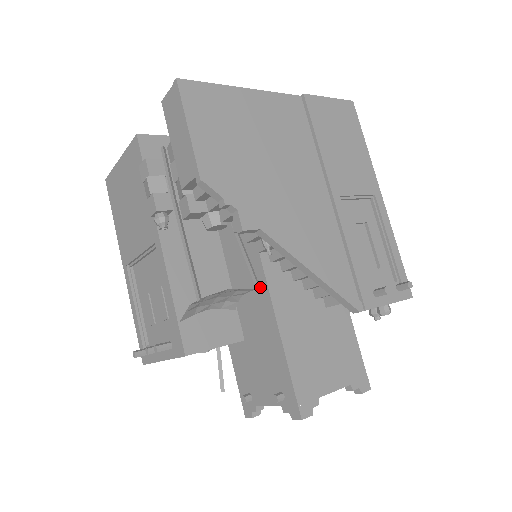
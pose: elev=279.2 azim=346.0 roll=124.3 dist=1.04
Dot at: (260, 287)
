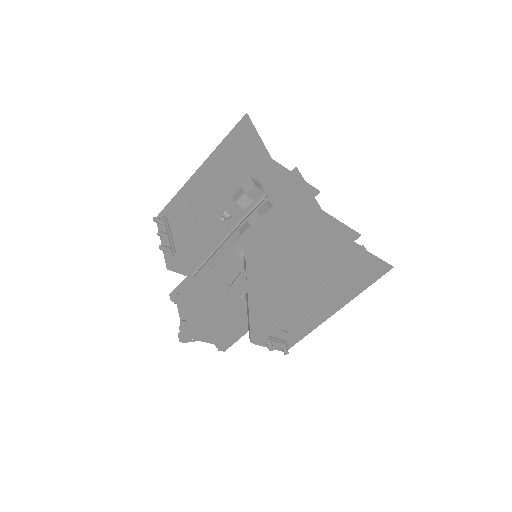
Dot at: (229, 288)
